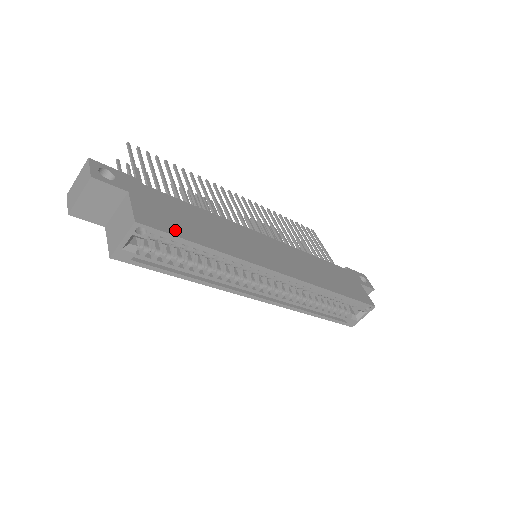
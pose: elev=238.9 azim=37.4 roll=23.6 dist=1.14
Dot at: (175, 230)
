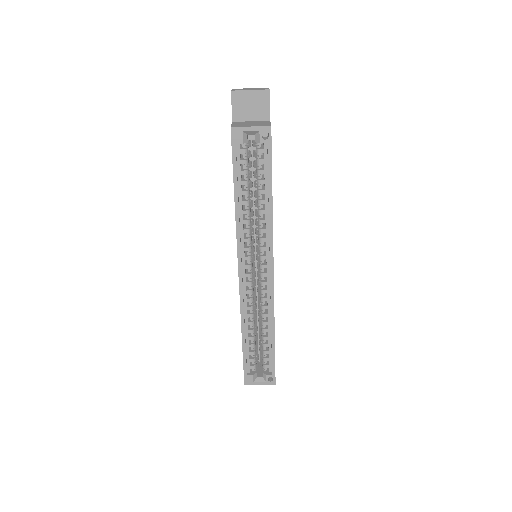
Dot at: occluded
